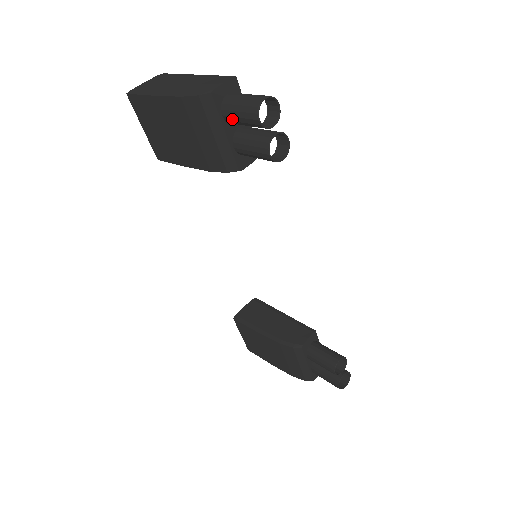
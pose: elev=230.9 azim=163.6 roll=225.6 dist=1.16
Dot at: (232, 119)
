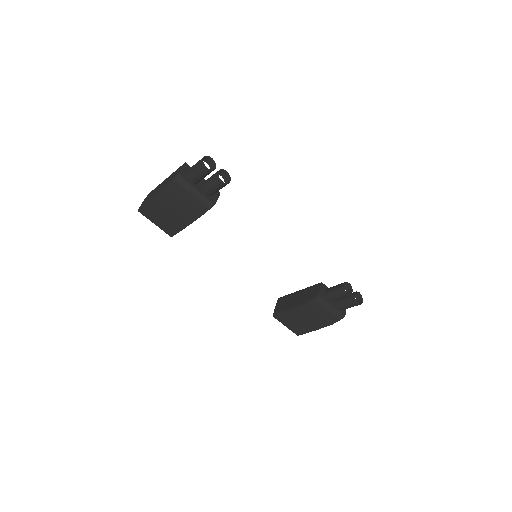
Dot at: (195, 179)
